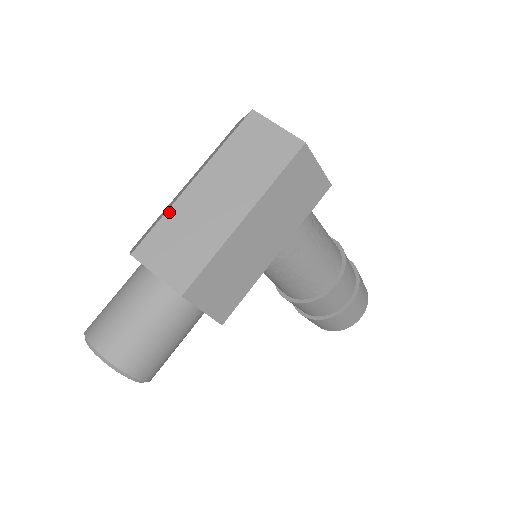
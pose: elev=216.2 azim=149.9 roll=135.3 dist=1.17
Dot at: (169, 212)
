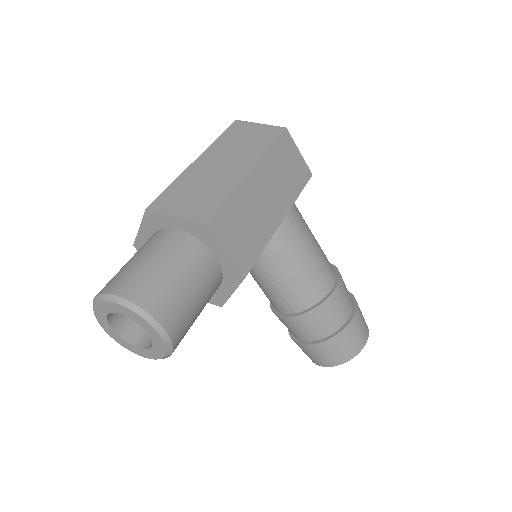
Dot at: (179, 178)
